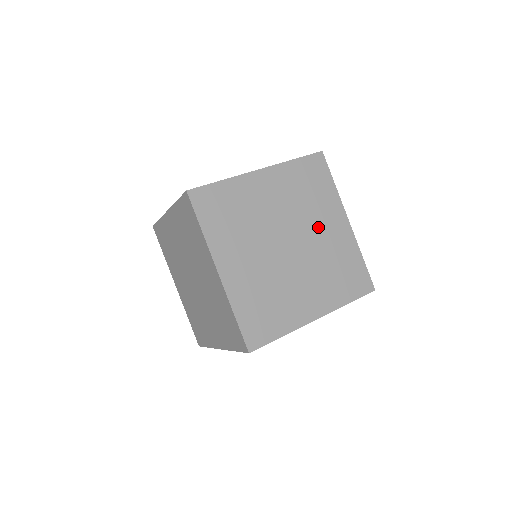
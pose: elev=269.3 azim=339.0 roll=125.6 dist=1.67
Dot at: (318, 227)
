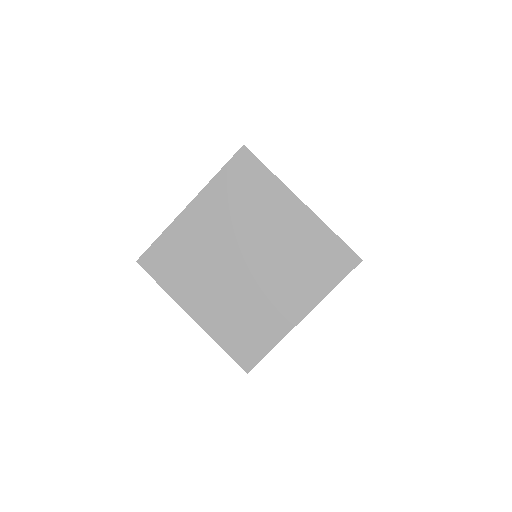
Dot at: occluded
